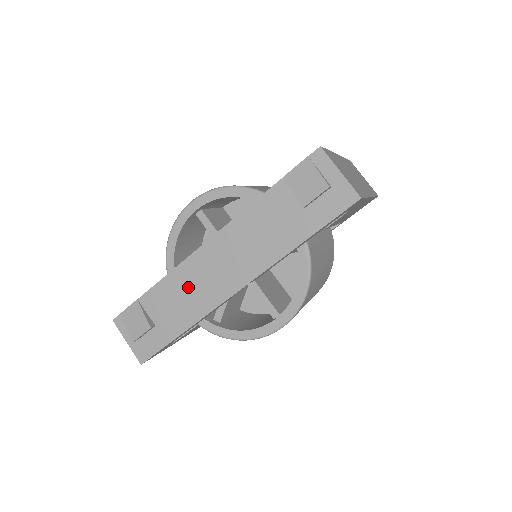
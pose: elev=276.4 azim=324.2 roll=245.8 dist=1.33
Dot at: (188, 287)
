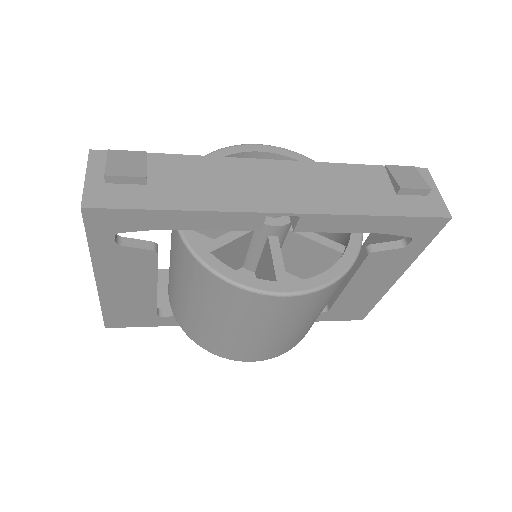
Dot at: (225, 178)
